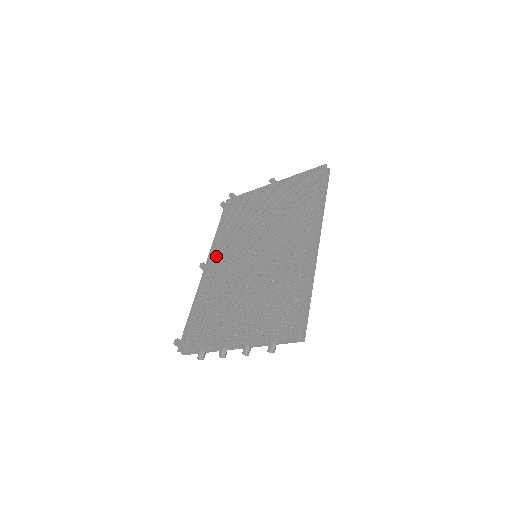
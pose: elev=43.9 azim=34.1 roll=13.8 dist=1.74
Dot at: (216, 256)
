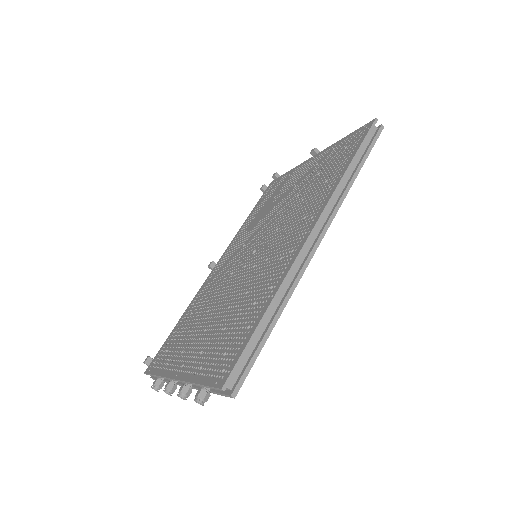
Dot at: (227, 254)
